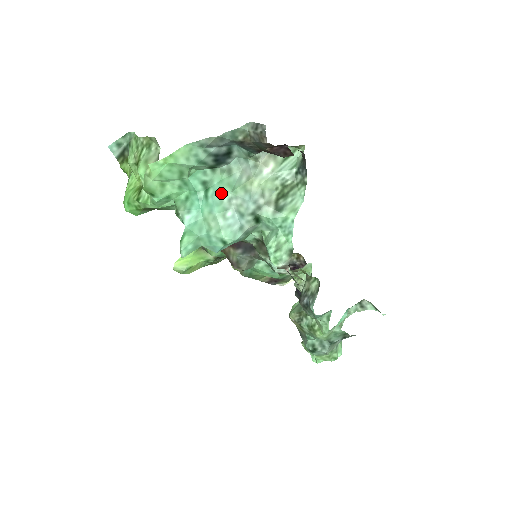
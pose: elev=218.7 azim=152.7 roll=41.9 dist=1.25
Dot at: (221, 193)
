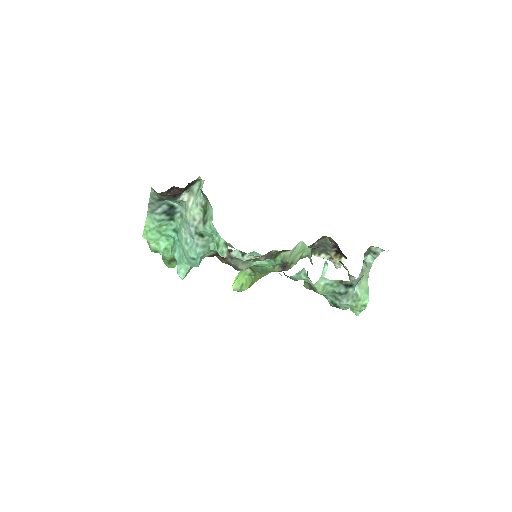
Dot at: (180, 231)
